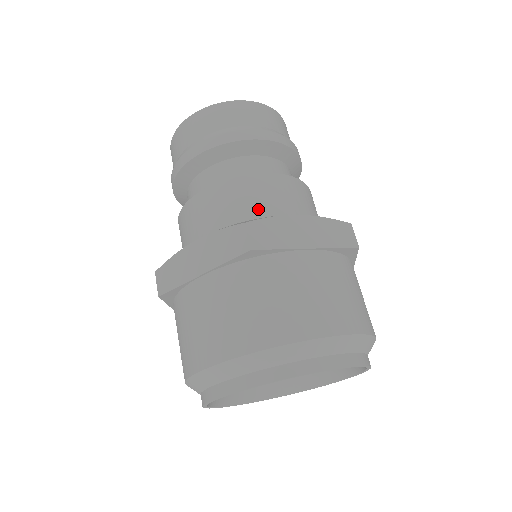
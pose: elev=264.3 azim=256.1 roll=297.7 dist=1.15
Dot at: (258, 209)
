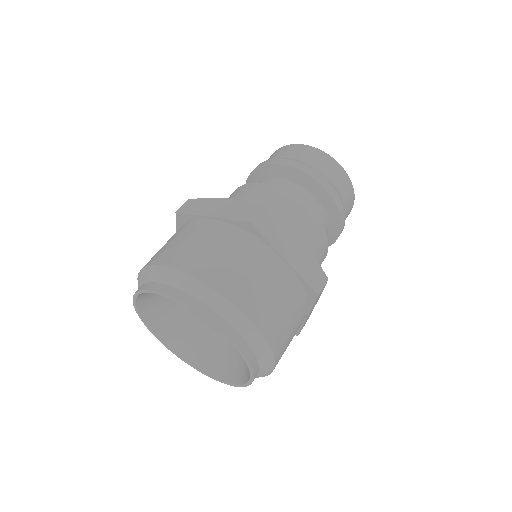
Dot at: (281, 218)
